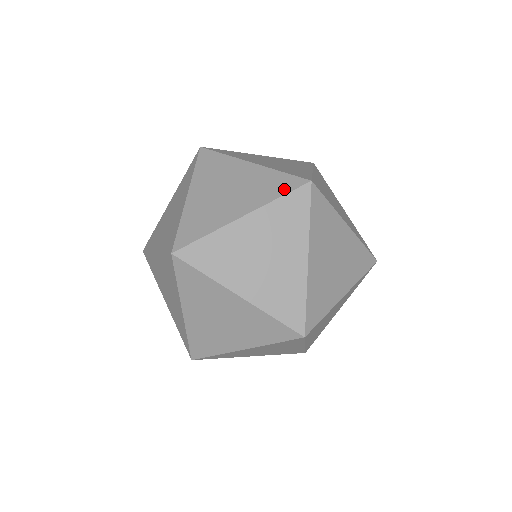
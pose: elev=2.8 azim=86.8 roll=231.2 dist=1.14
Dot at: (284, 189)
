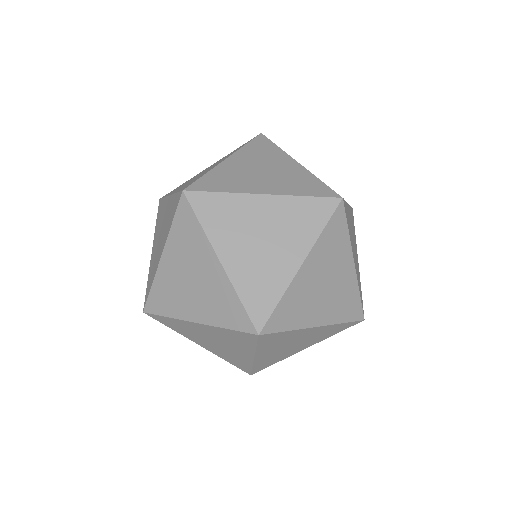
Dot at: occluded
